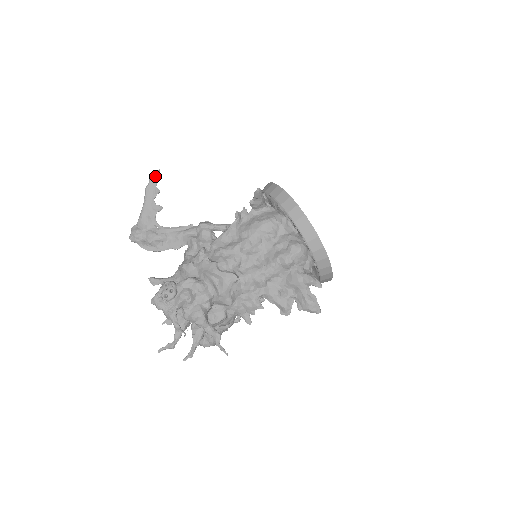
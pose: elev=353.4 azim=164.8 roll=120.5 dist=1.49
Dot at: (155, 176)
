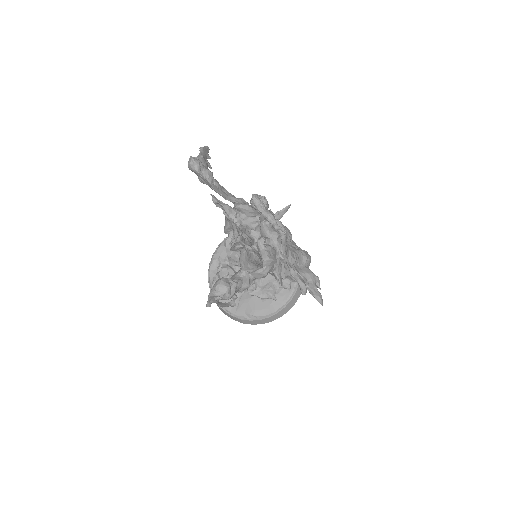
Dot at: (208, 148)
